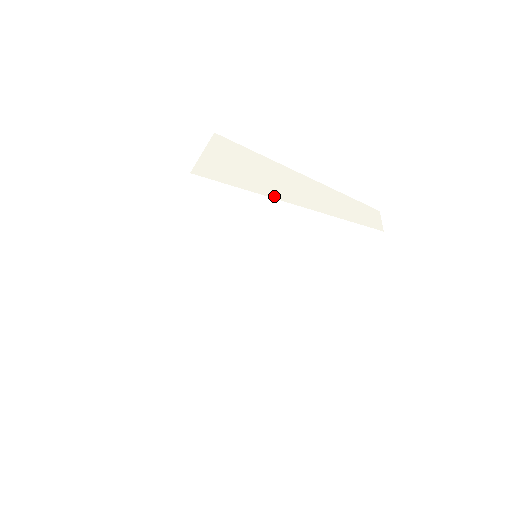
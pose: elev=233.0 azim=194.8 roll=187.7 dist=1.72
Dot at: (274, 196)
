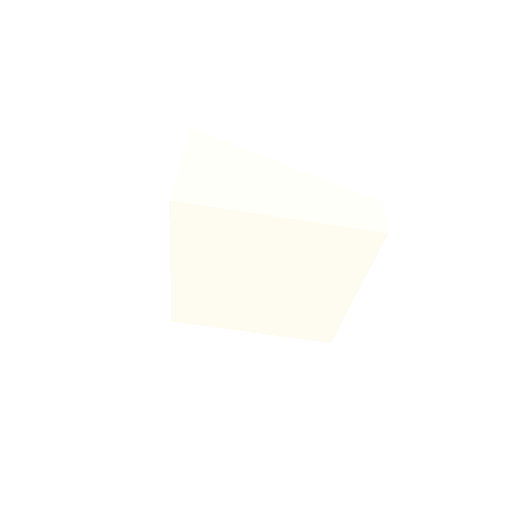
Dot at: (264, 211)
